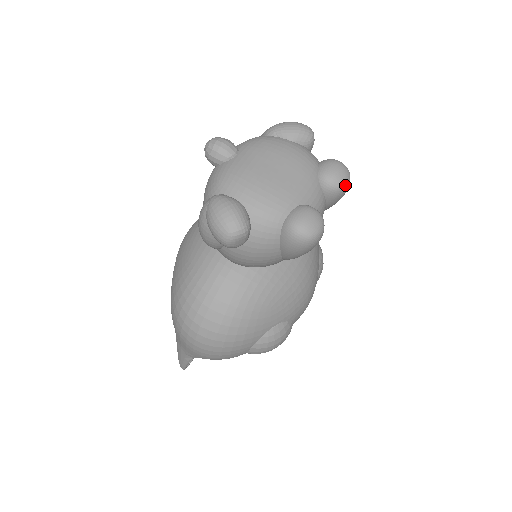
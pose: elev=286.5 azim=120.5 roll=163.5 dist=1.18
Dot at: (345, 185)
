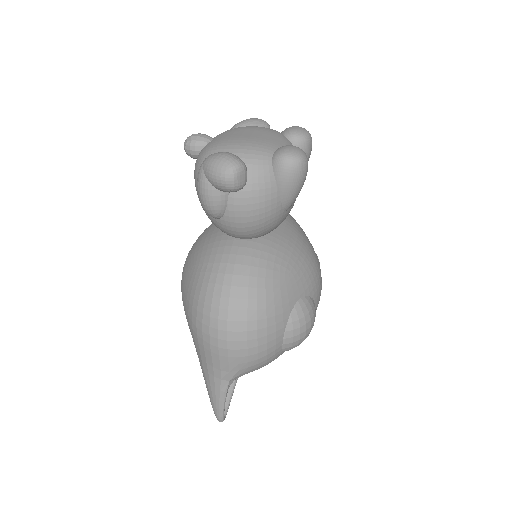
Dot at: (309, 137)
